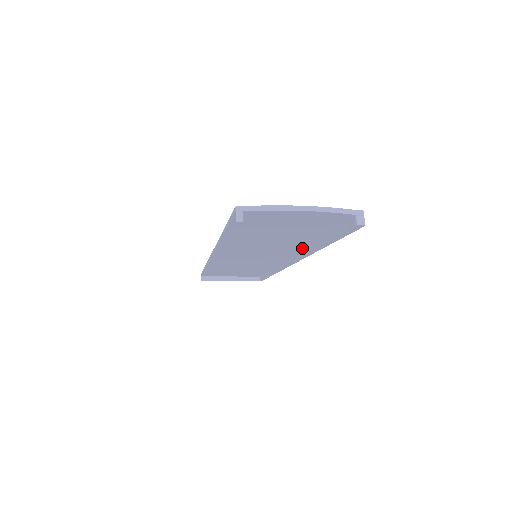
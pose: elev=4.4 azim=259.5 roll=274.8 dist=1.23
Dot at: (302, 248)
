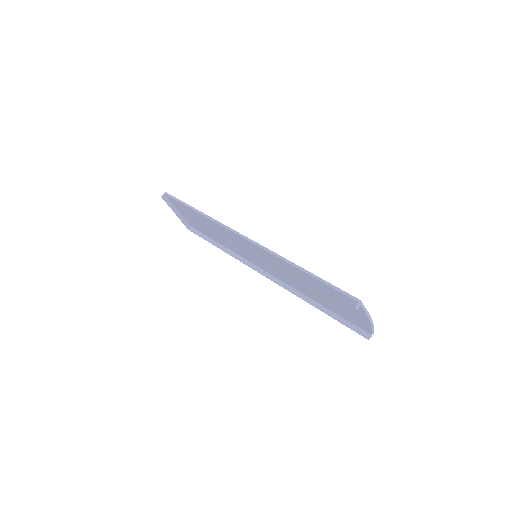
Dot at: (293, 286)
